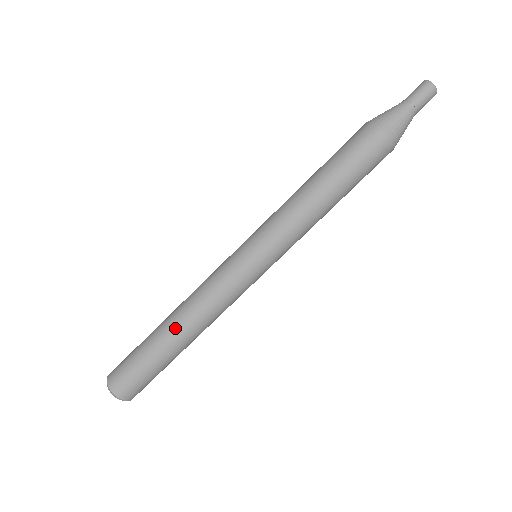
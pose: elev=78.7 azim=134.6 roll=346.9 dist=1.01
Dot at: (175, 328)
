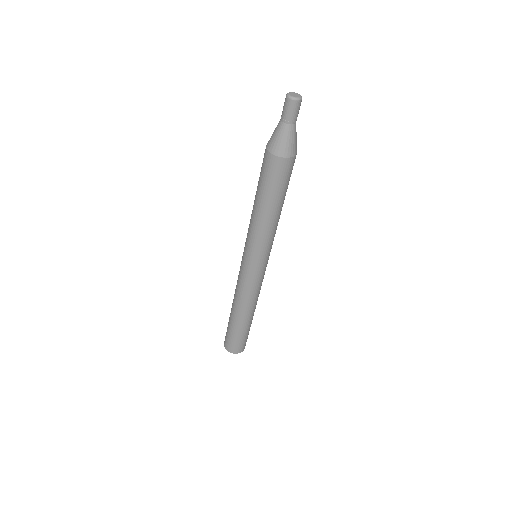
Dot at: (248, 316)
